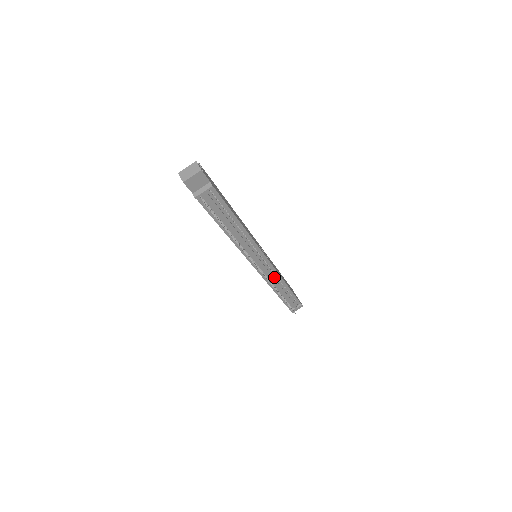
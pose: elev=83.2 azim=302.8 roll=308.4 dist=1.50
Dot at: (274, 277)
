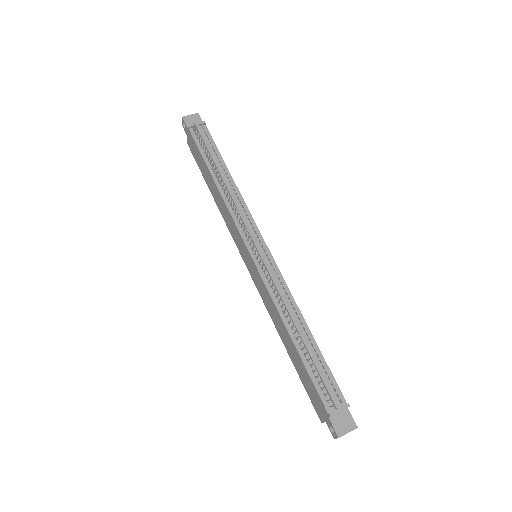
Dot at: (282, 292)
